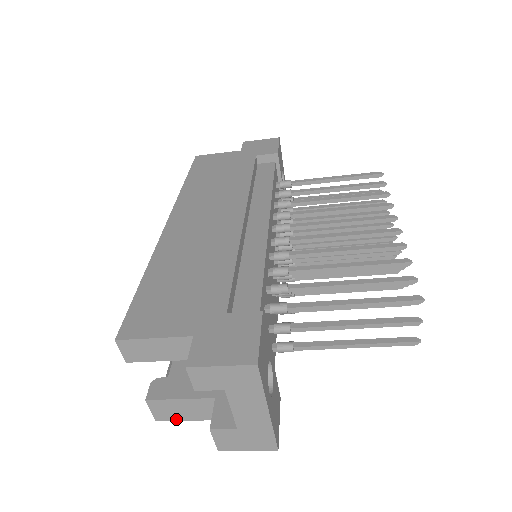
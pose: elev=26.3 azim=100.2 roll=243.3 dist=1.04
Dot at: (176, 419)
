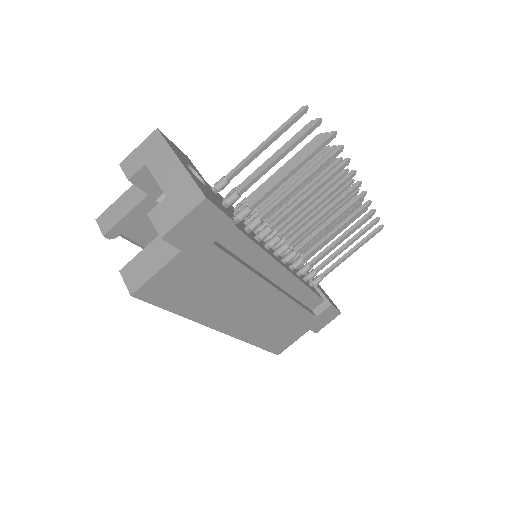
Dot at: (145, 280)
